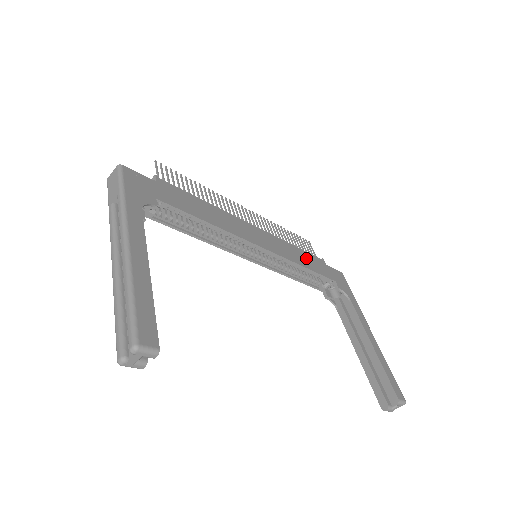
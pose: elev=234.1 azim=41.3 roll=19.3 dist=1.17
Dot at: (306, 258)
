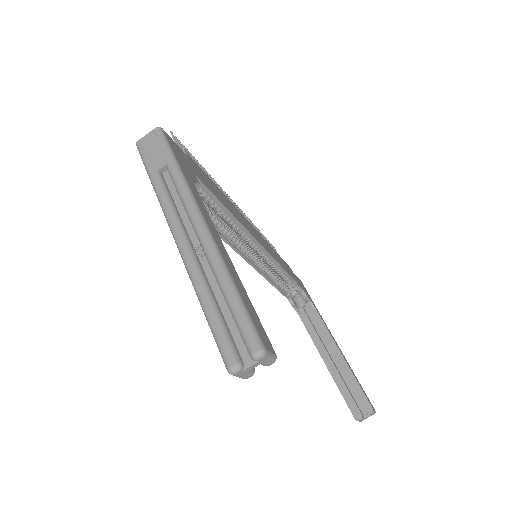
Dot at: (284, 264)
